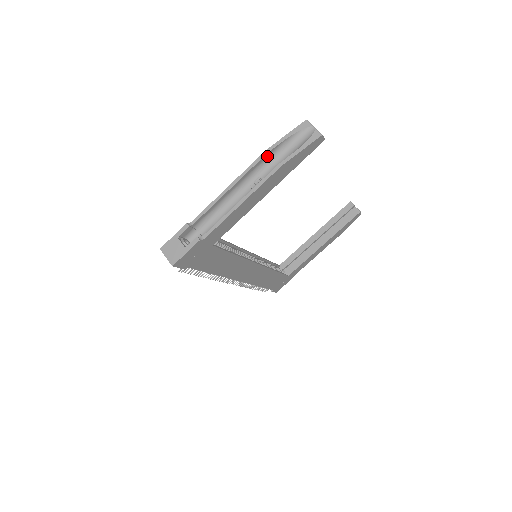
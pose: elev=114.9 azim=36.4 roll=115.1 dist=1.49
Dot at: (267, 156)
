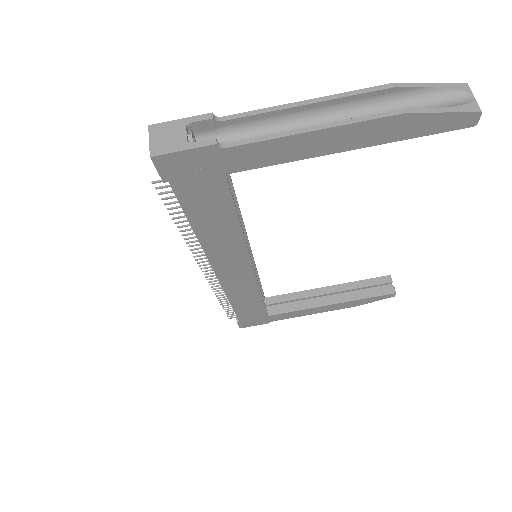
Dot at: (386, 94)
